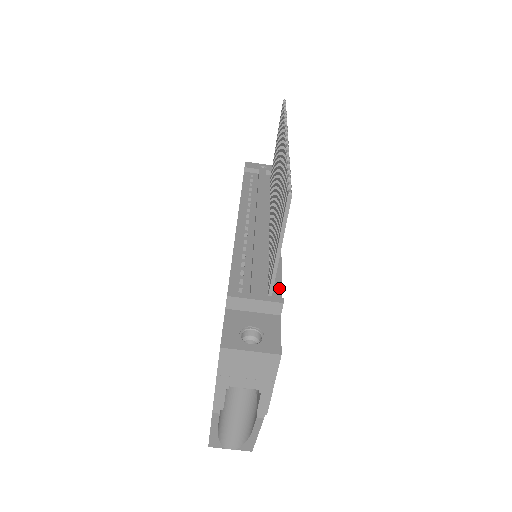
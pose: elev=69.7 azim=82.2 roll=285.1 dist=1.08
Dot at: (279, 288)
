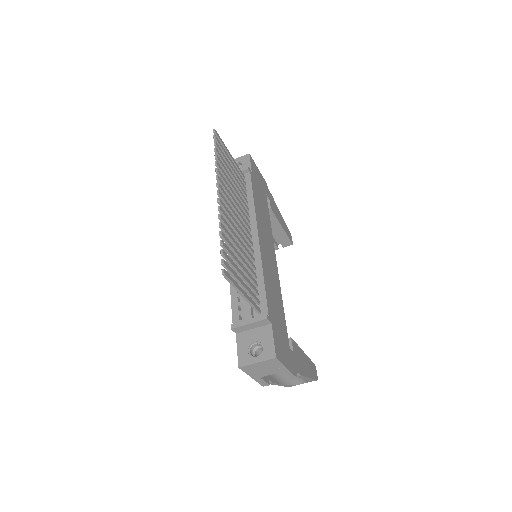
Dot at: (265, 302)
